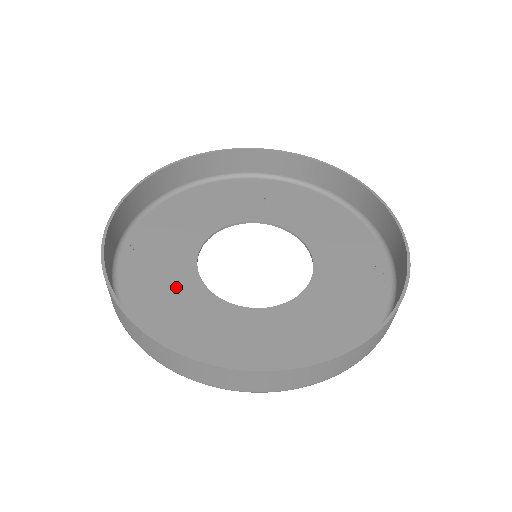
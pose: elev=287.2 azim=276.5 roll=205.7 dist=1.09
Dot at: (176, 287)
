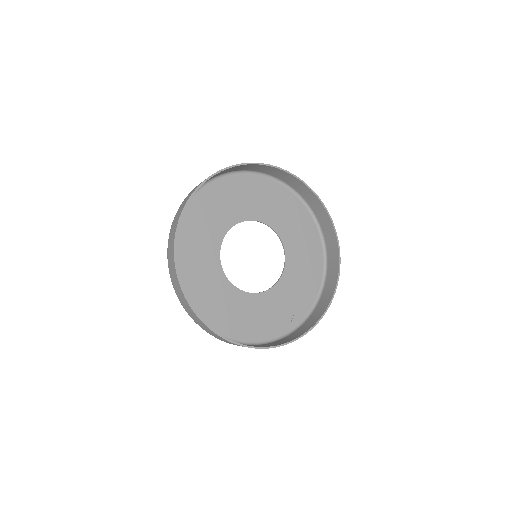
Dot at: (209, 234)
